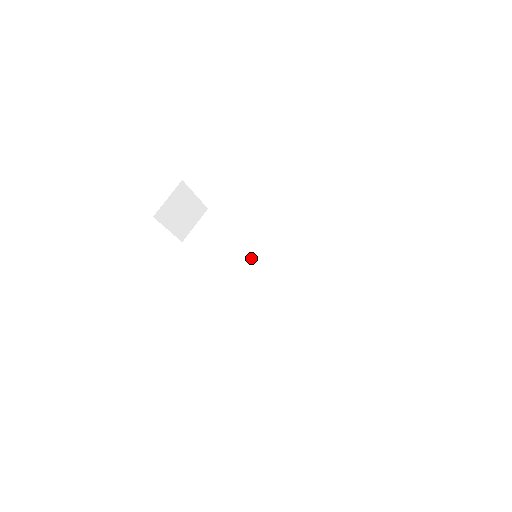
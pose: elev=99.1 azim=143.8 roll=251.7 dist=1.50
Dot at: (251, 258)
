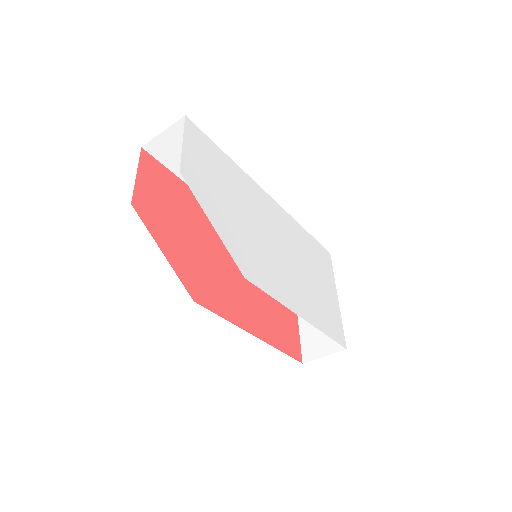
Dot at: occluded
